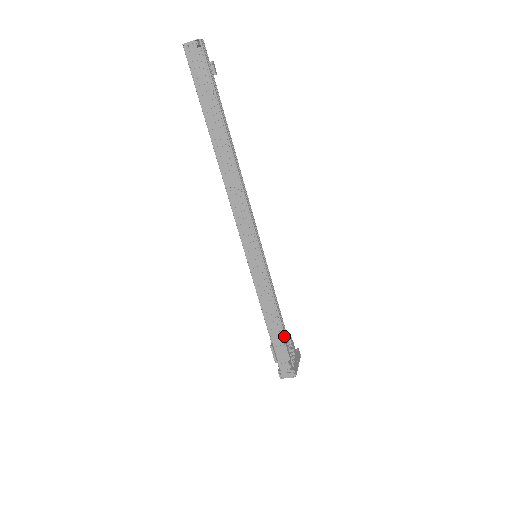
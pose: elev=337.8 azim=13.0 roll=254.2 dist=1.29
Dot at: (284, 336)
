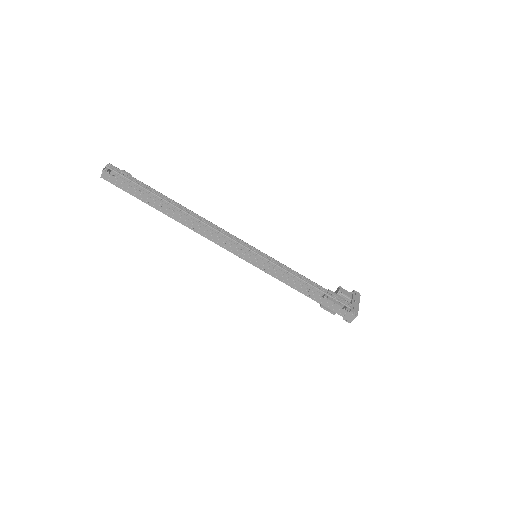
Dot at: occluded
